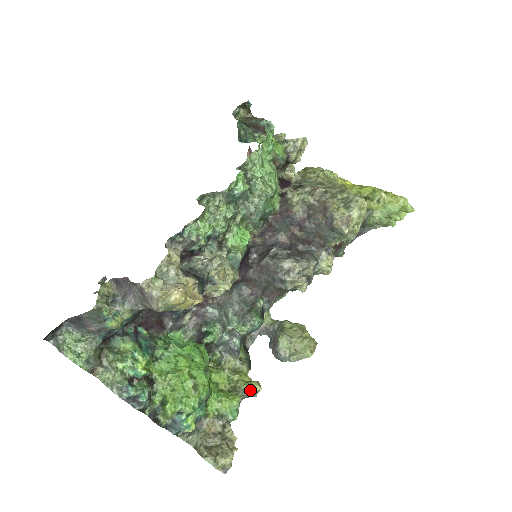
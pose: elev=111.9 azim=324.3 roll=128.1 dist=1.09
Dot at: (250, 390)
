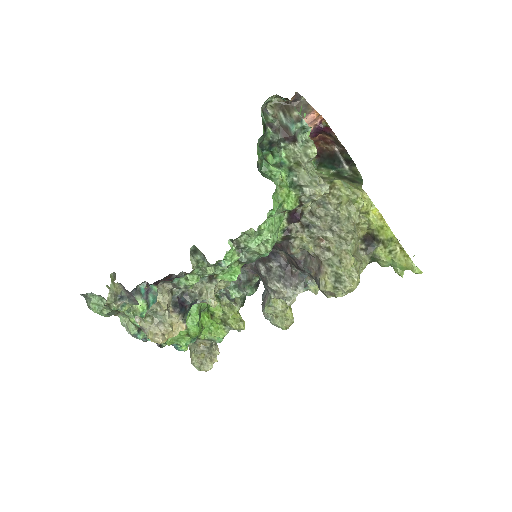
Dot at: (235, 329)
